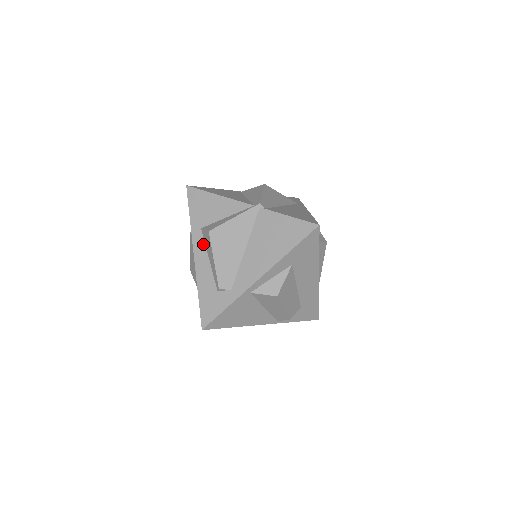
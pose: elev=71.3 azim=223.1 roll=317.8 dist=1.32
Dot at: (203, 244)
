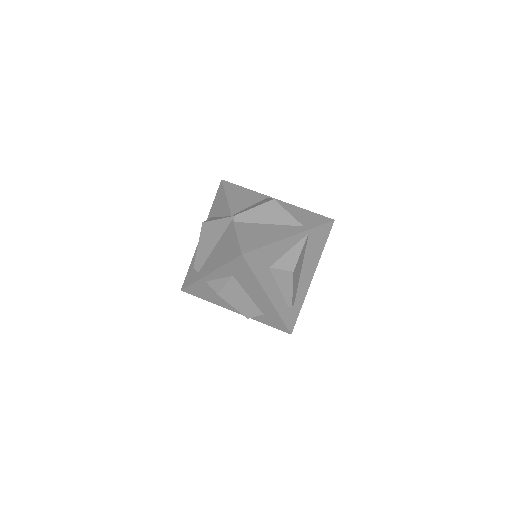
Dot at: occluded
